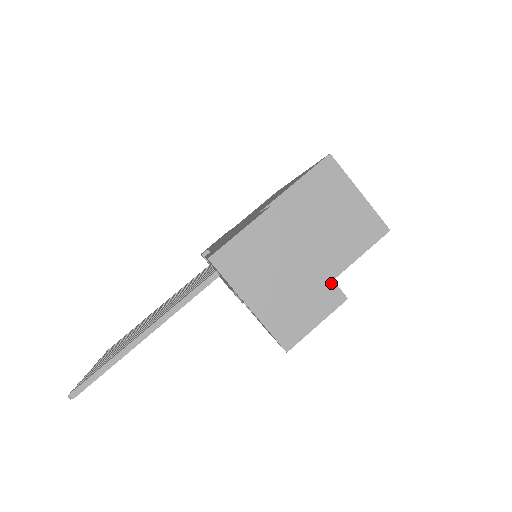
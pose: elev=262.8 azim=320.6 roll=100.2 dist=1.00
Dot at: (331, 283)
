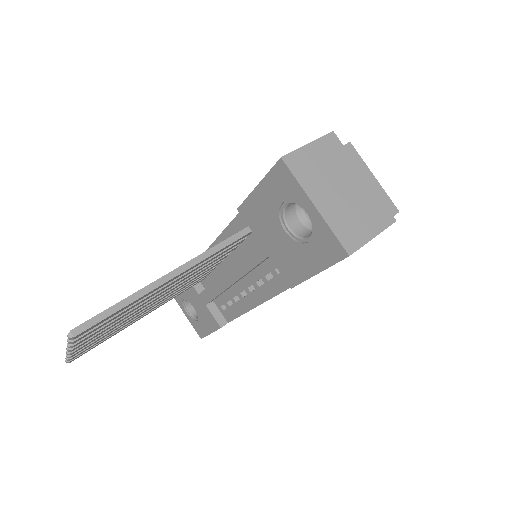
Dot at: (382, 204)
